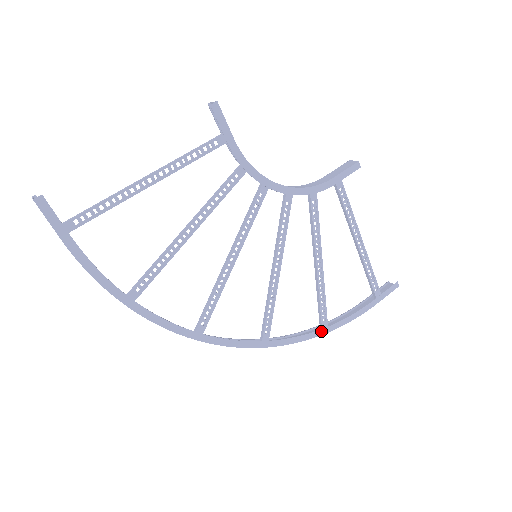
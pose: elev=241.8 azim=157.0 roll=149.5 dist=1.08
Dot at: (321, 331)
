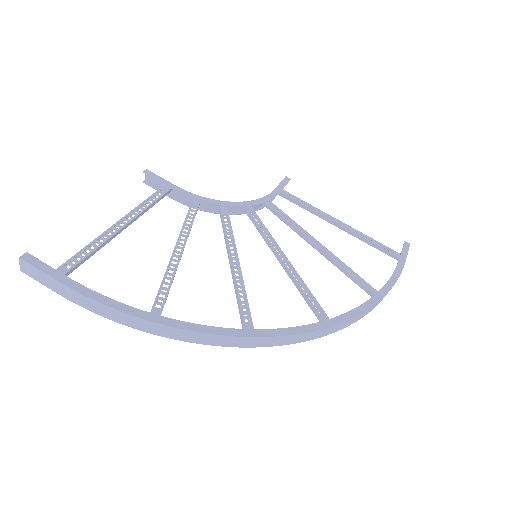
Dot at: (376, 297)
